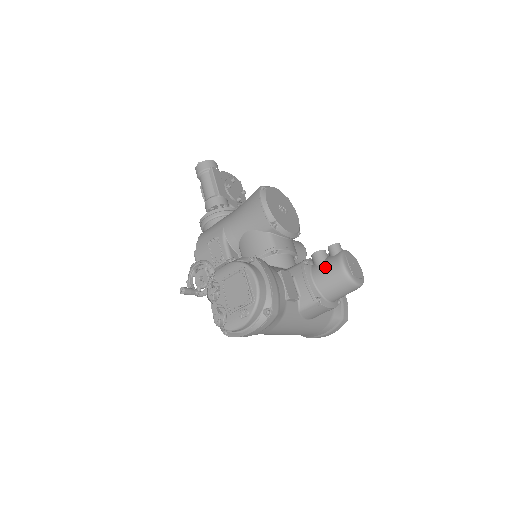
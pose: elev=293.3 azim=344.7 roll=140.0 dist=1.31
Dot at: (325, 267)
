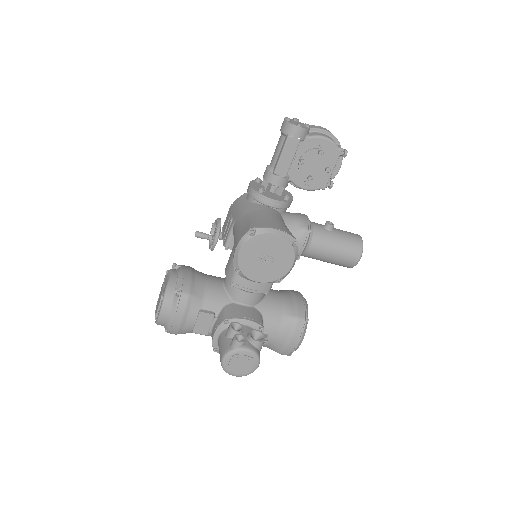
Dot at: (222, 343)
